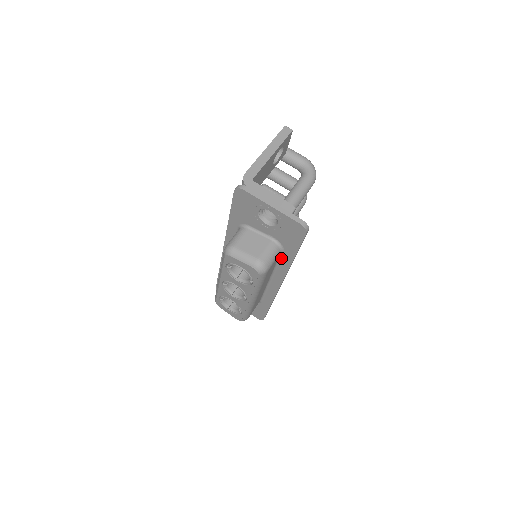
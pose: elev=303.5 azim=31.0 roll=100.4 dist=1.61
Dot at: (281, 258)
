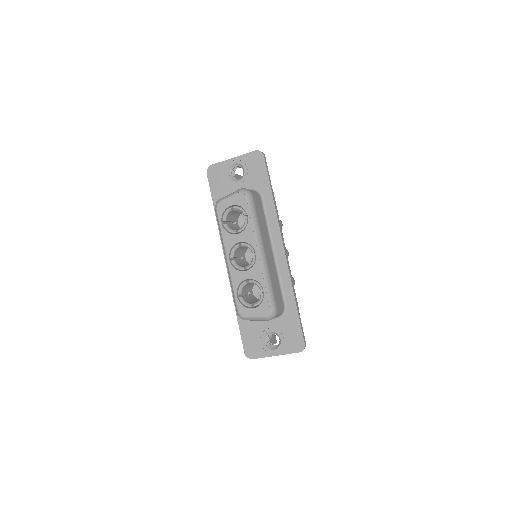
Dot at: (265, 208)
